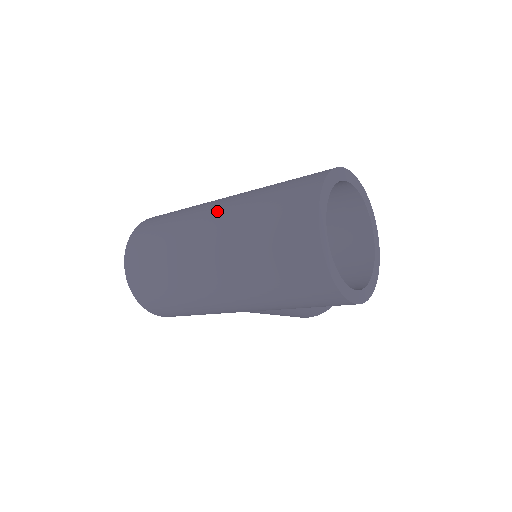
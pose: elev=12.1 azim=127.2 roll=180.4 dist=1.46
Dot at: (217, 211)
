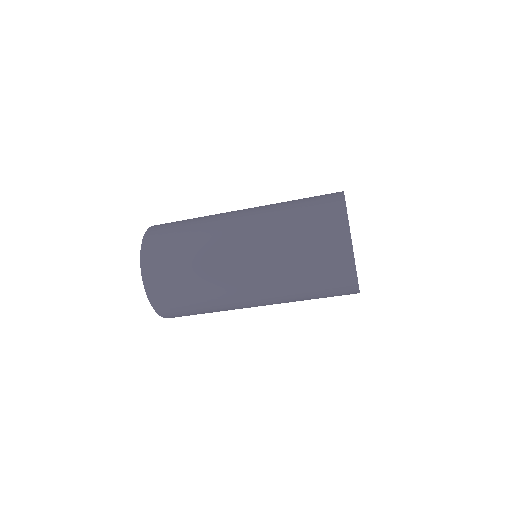
Dot at: (245, 234)
